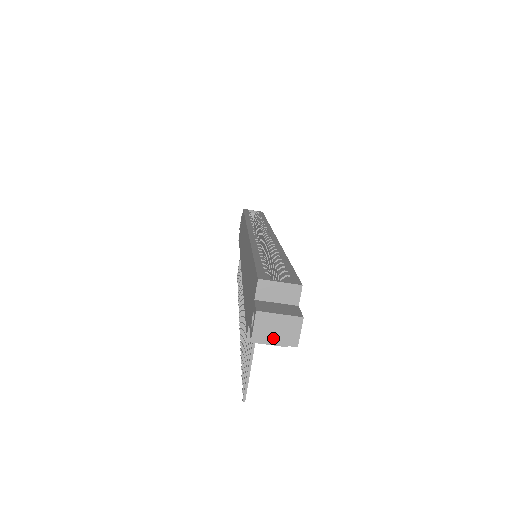
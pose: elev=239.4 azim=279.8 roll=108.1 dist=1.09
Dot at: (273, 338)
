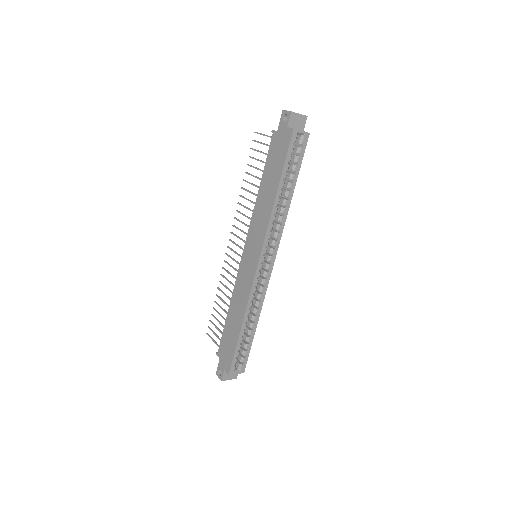
Dot at: occluded
